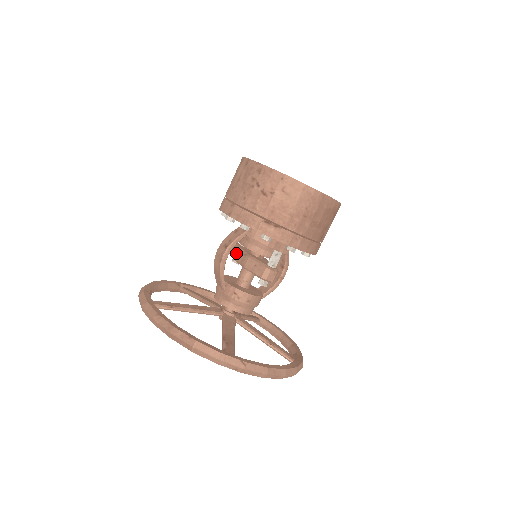
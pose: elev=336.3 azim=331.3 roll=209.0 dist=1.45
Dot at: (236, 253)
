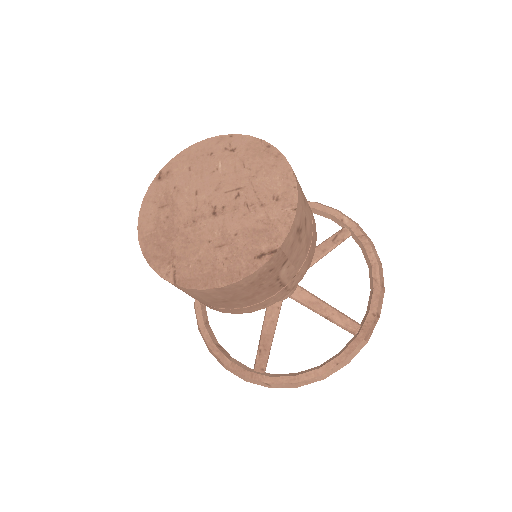
Dot at: occluded
